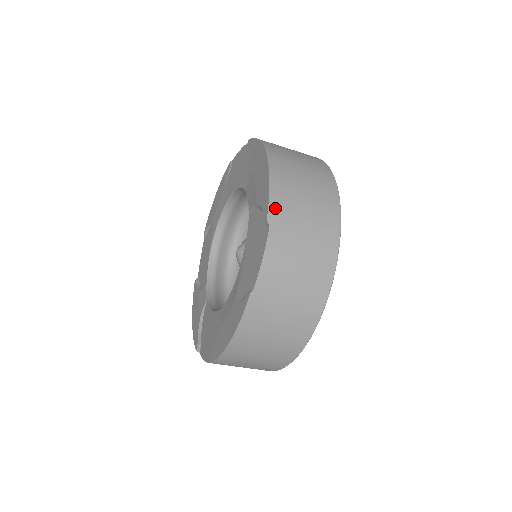
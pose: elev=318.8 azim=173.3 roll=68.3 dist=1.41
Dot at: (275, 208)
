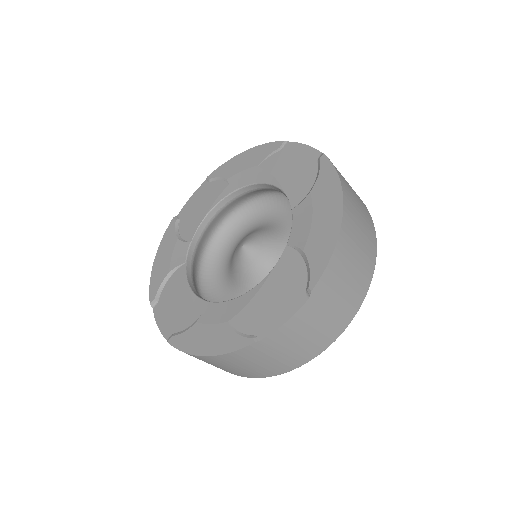
Dot at: (324, 282)
